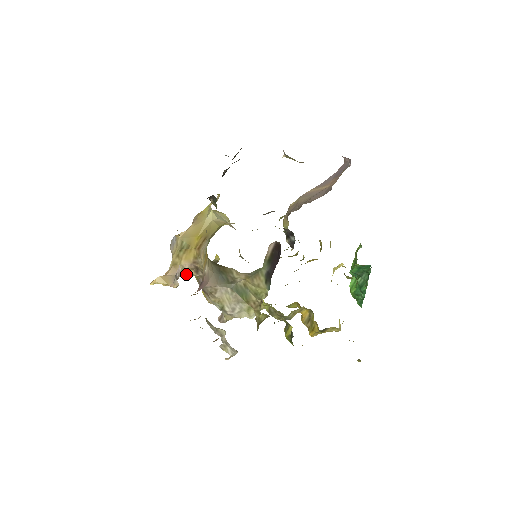
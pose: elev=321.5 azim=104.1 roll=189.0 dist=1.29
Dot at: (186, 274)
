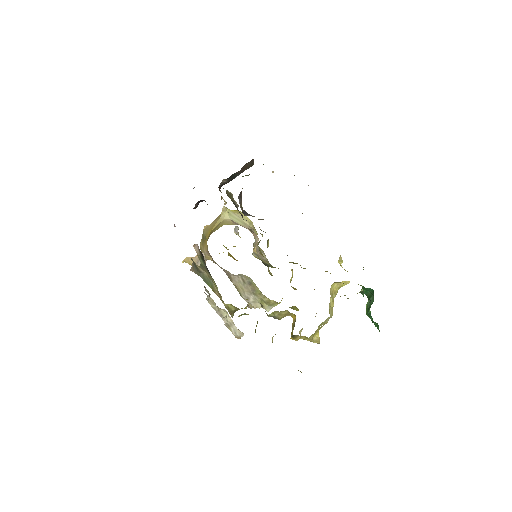
Dot at: occluded
